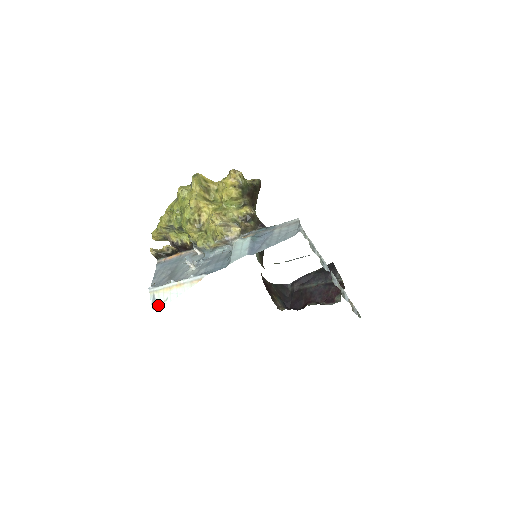
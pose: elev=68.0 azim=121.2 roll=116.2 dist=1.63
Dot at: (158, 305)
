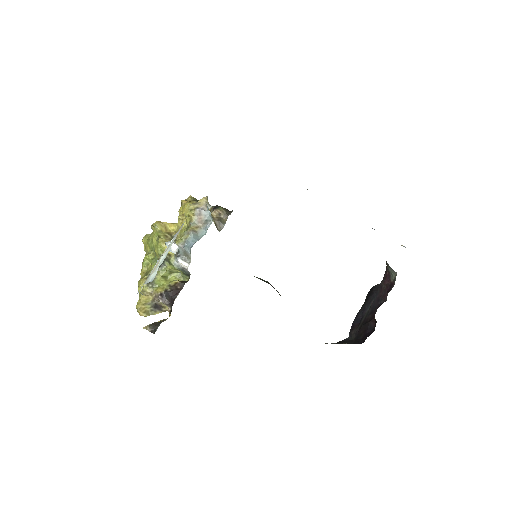
Dot at: (150, 281)
